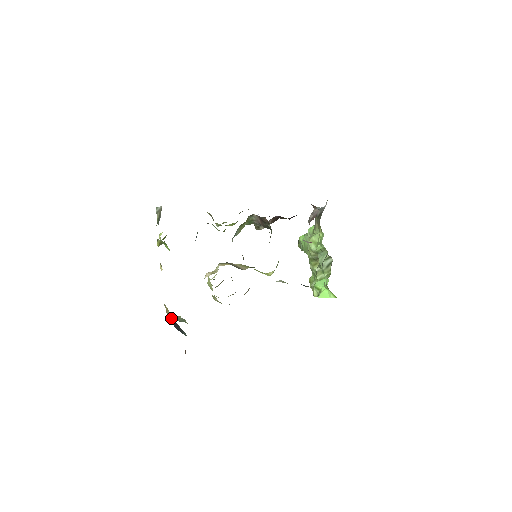
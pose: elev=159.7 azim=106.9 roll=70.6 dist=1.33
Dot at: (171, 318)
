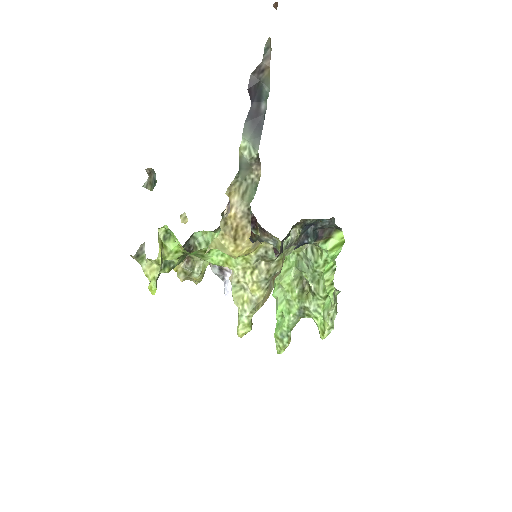
Dot at: (241, 167)
